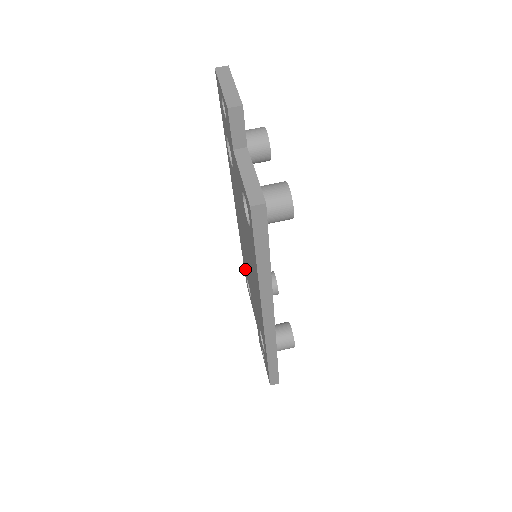
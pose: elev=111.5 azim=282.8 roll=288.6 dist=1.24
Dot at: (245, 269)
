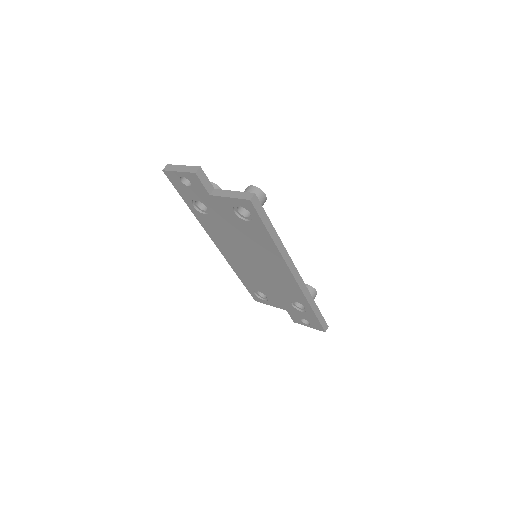
Dot at: (249, 285)
